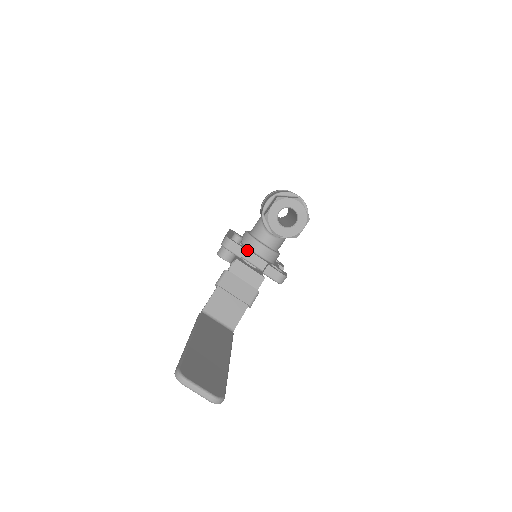
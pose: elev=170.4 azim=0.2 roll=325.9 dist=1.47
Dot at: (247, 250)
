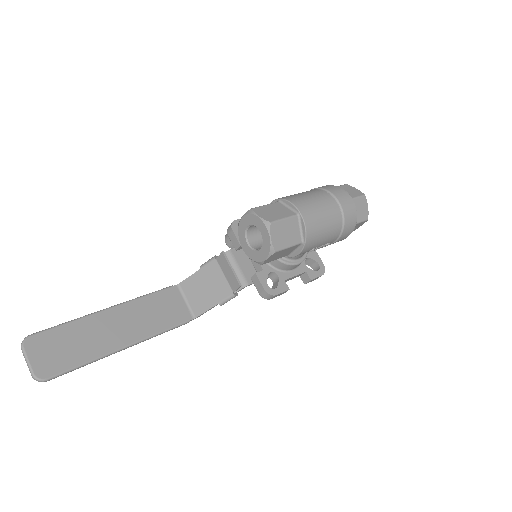
Dot at: occluded
